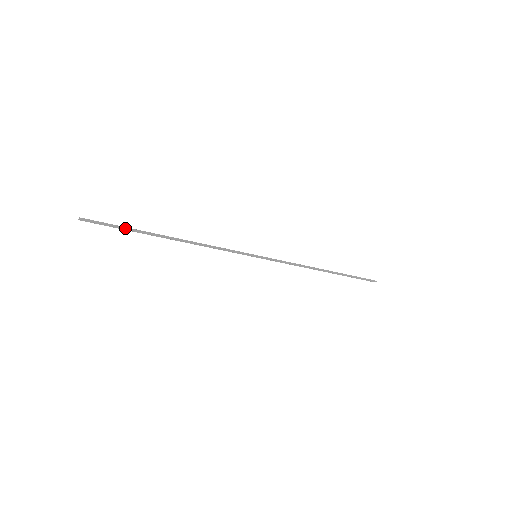
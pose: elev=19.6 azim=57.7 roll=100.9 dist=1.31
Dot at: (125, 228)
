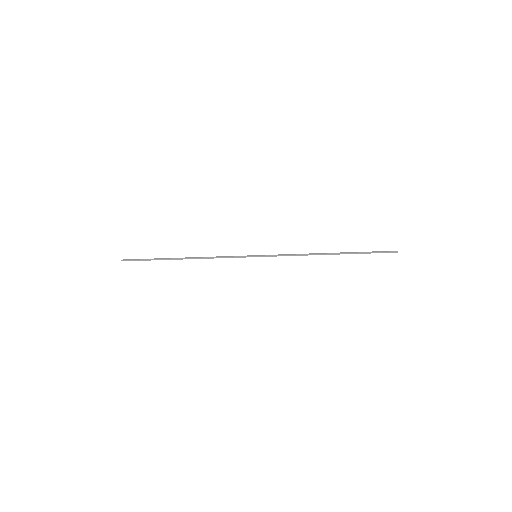
Dot at: (150, 260)
